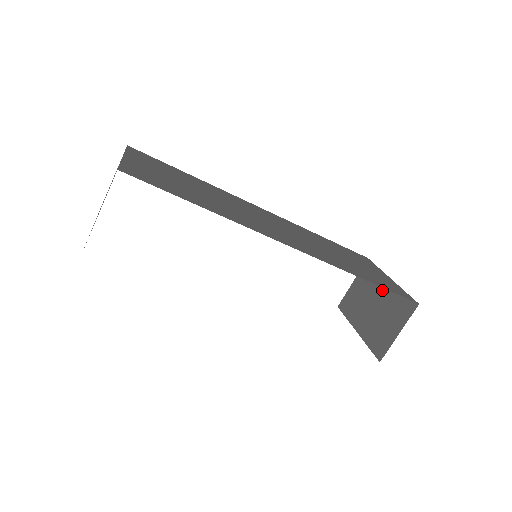
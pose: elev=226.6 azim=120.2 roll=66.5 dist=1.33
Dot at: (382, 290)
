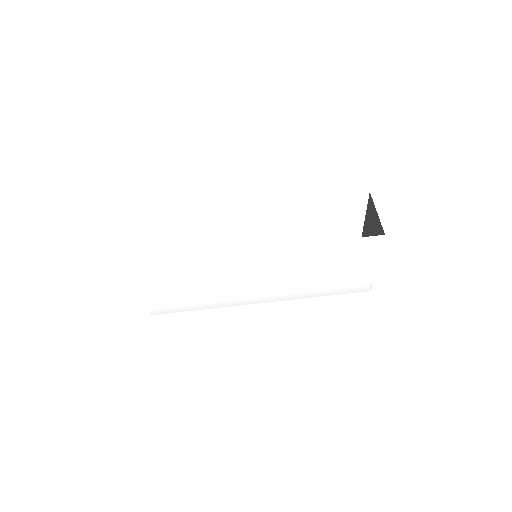
Dot at: (366, 233)
